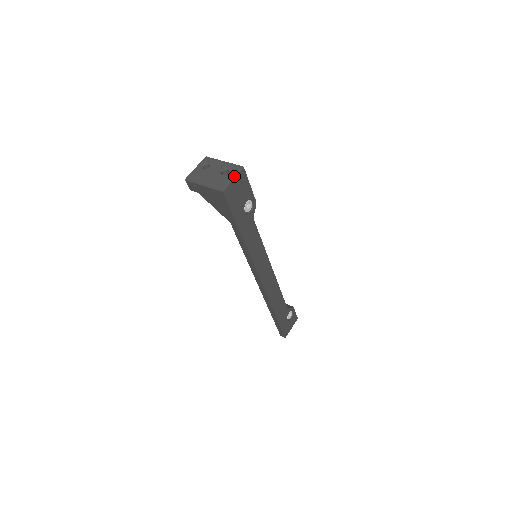
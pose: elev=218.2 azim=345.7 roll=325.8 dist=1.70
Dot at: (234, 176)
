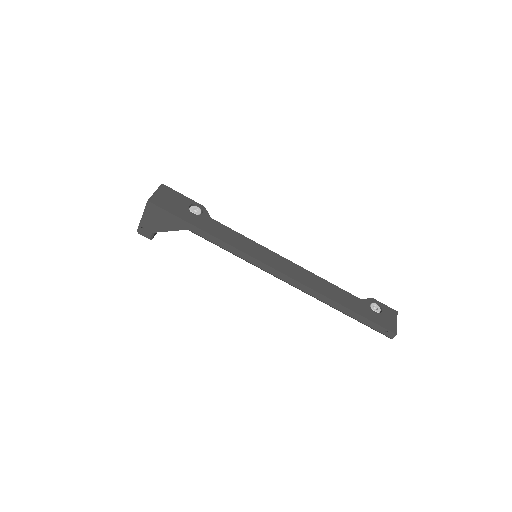
Dot at: (156, 191)
